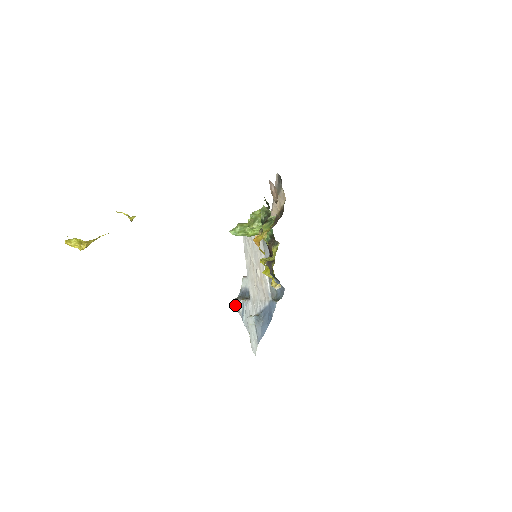
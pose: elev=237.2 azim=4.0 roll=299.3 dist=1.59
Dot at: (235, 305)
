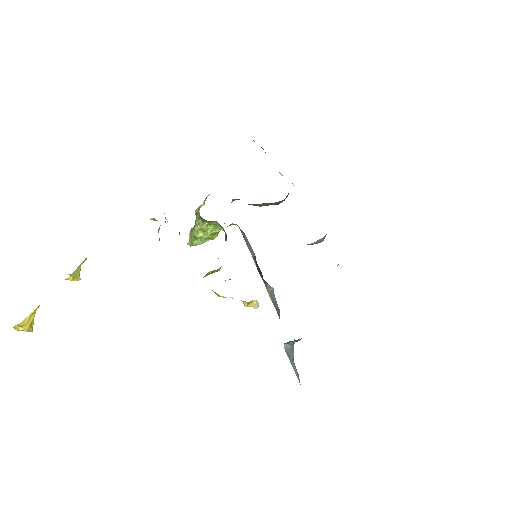
Dot at: occluded
